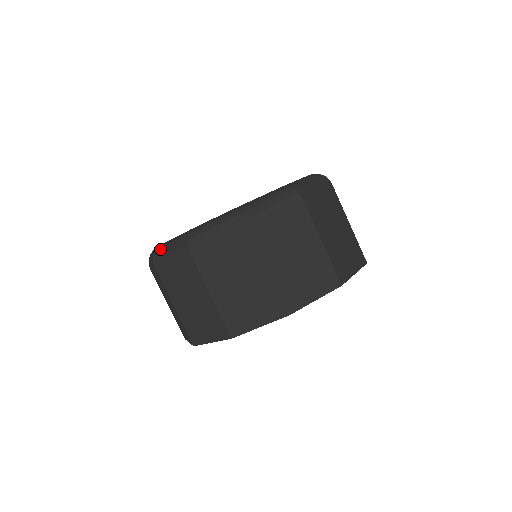
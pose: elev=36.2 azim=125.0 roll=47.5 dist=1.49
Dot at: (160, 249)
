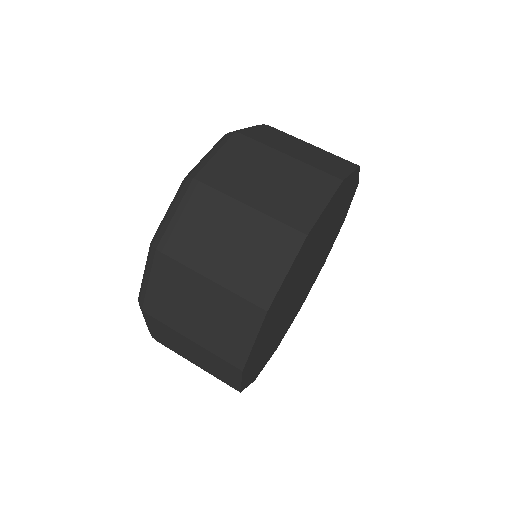
Dot at: occluded
